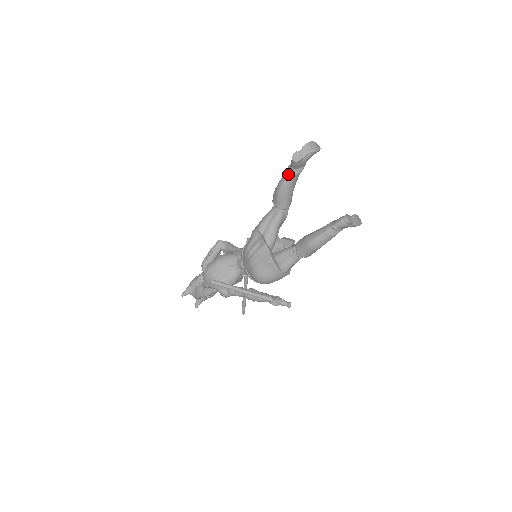
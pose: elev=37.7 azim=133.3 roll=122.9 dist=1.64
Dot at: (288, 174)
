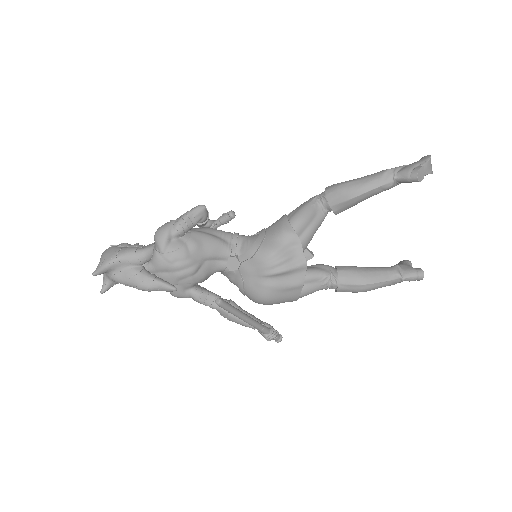
Dot at: (387, 184)
